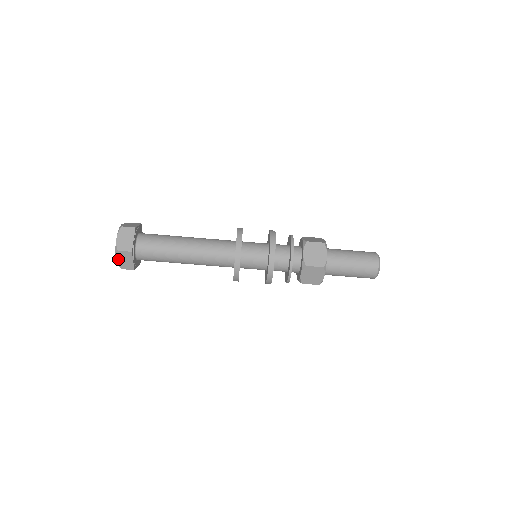
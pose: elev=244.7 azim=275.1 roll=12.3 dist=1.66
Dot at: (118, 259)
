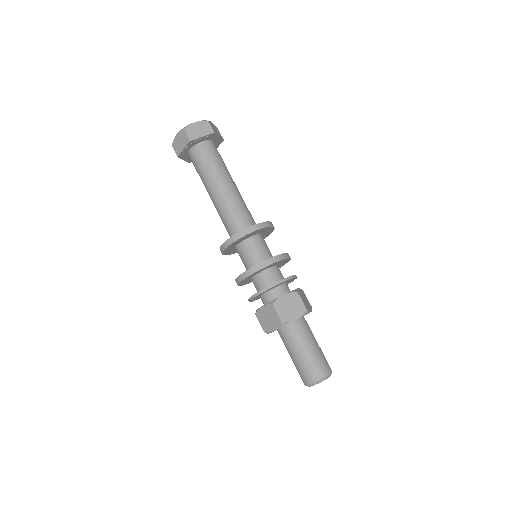
Dot at: (196, 124)
